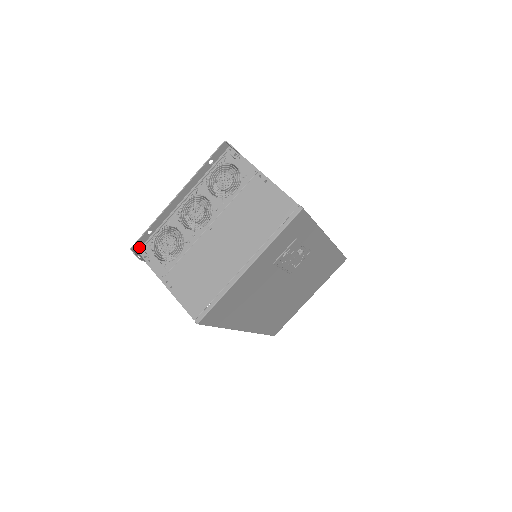
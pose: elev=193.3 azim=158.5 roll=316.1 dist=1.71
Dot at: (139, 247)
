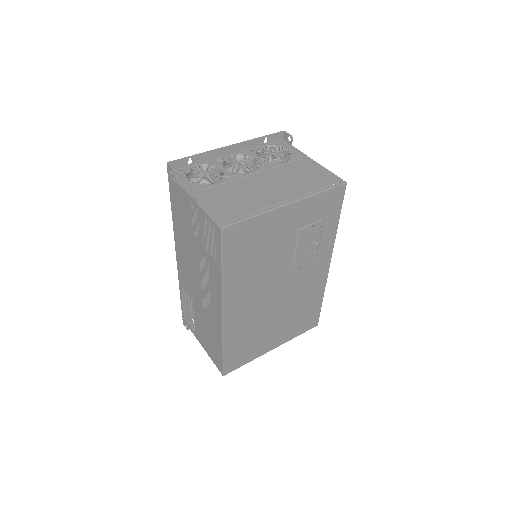
Dot at: occluded
